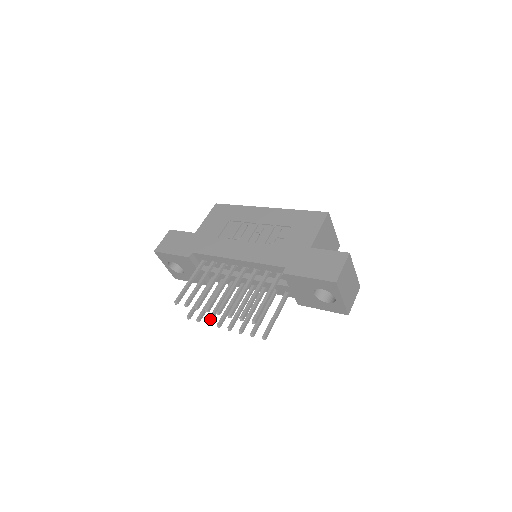
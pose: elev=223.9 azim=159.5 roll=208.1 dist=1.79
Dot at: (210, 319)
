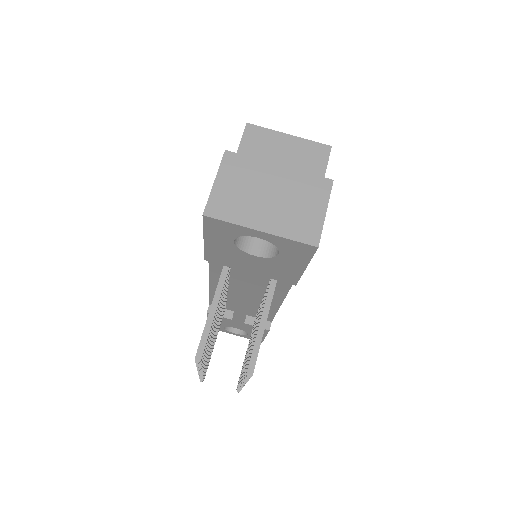
Dot at: occluded
